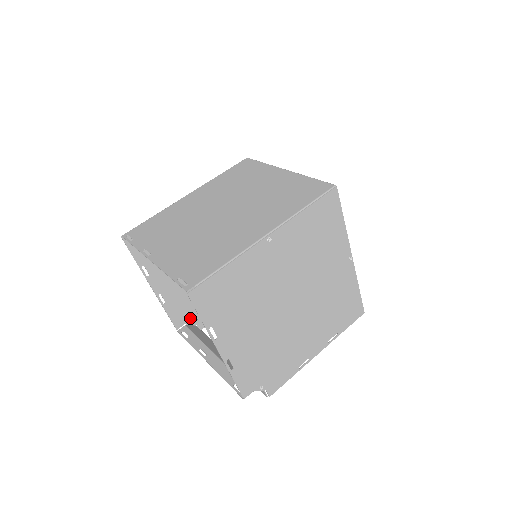
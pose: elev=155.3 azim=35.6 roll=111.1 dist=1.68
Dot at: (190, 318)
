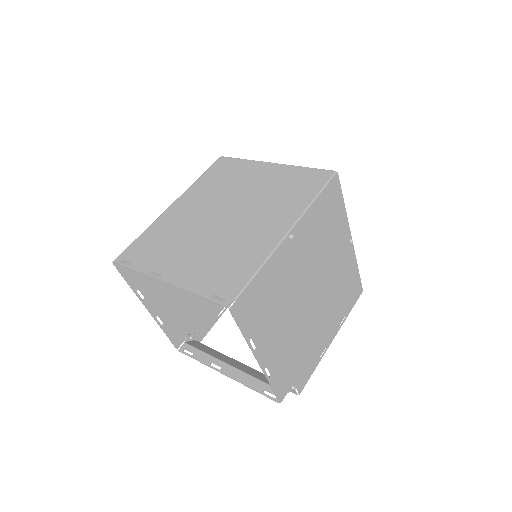
Dot at: (188, 334)
